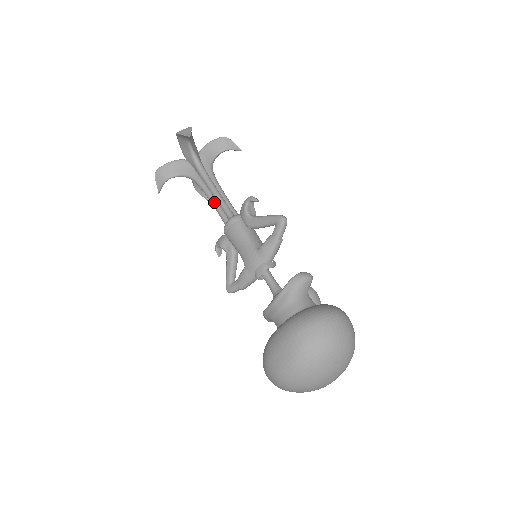
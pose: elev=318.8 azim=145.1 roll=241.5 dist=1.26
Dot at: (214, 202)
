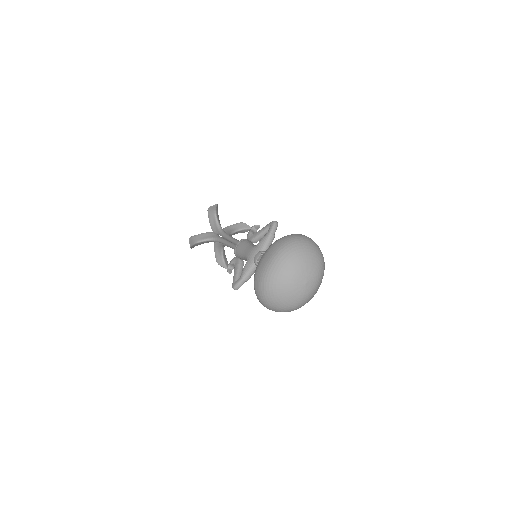
Dot at: (229, 242)
